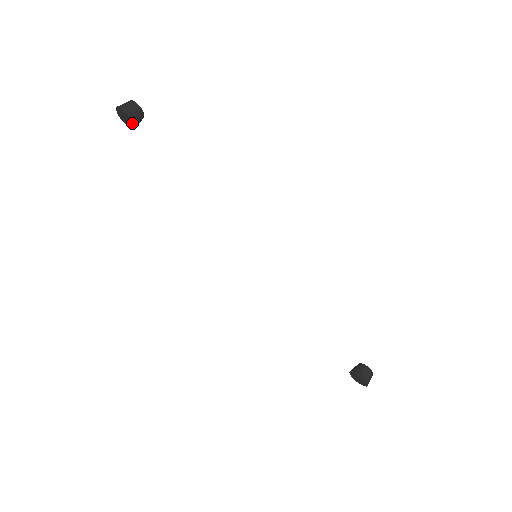
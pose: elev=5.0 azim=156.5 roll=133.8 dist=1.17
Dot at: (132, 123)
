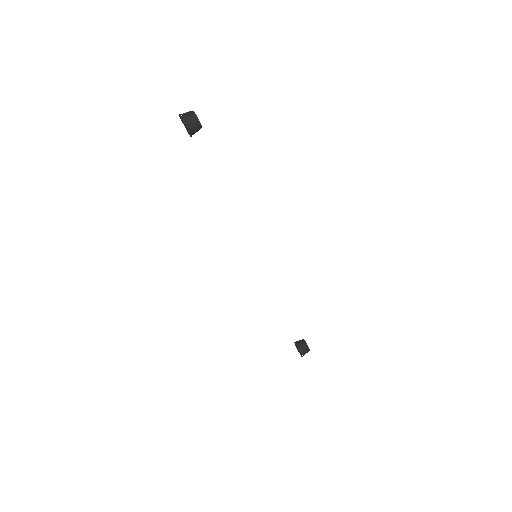
Dot at: (189, 134)
